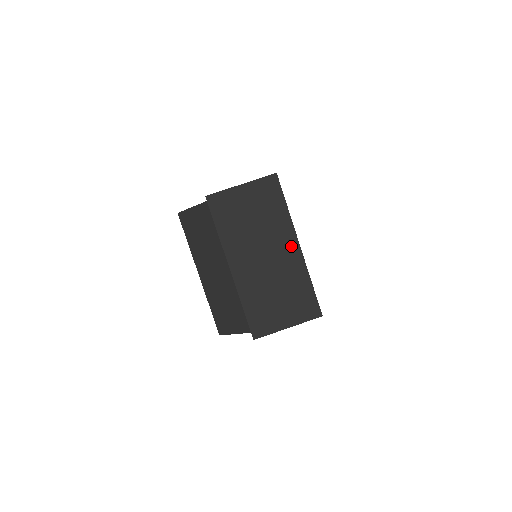
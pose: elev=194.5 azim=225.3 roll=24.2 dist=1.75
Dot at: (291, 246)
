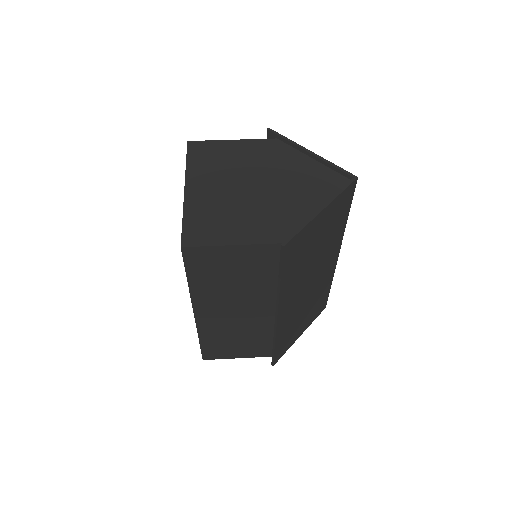
Dot at: (333, 259)
